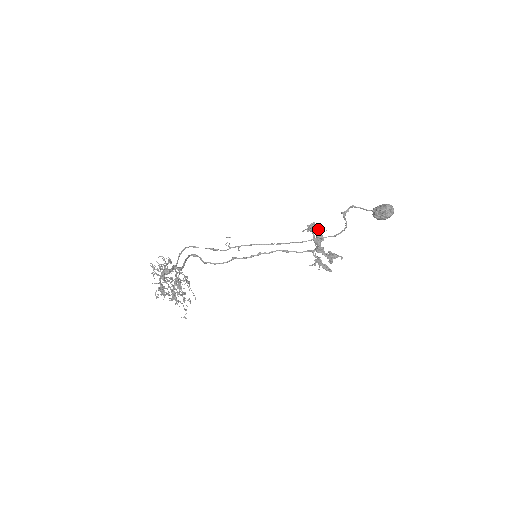
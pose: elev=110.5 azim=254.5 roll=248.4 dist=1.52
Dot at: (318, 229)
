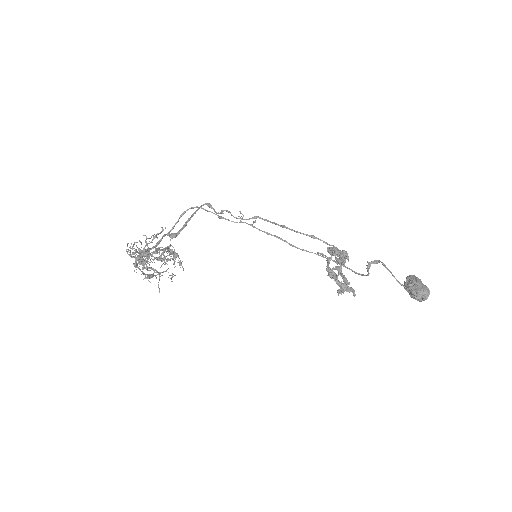
Dot at: (340, 255)
